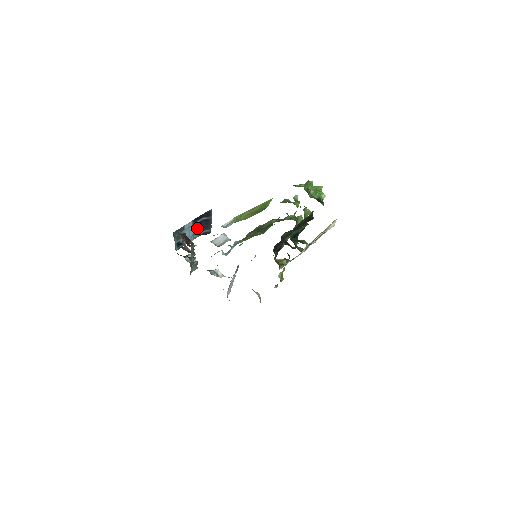
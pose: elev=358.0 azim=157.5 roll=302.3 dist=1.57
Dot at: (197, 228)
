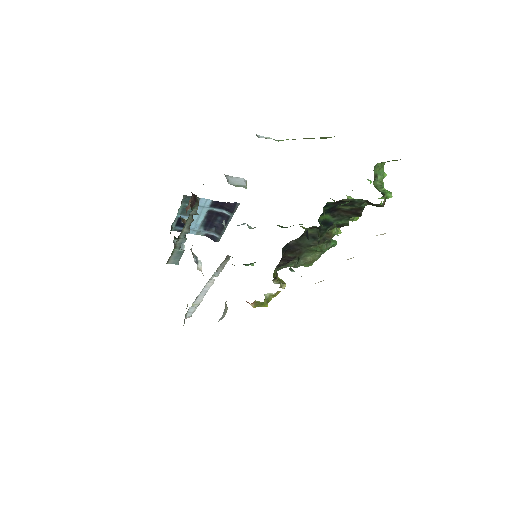
Dot at: (209, 220)
